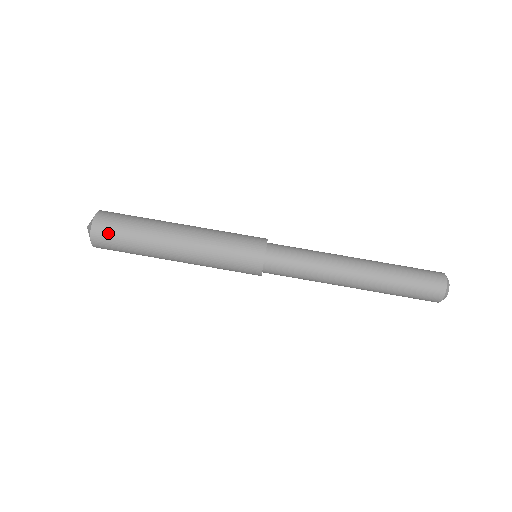
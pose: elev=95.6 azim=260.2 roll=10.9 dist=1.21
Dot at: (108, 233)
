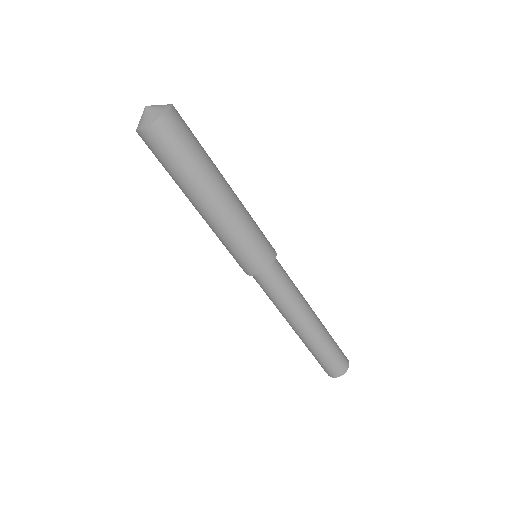
Dot at: (149, 148)
